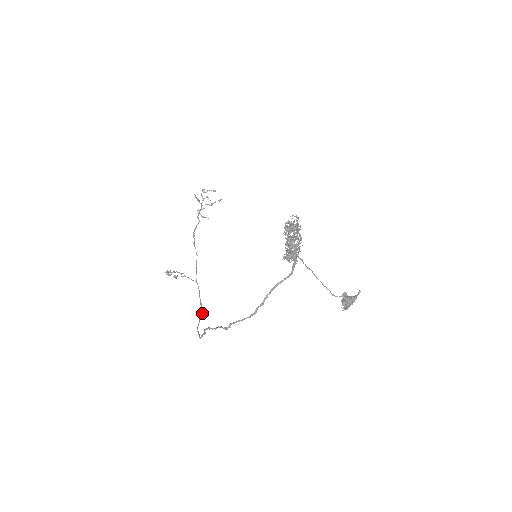
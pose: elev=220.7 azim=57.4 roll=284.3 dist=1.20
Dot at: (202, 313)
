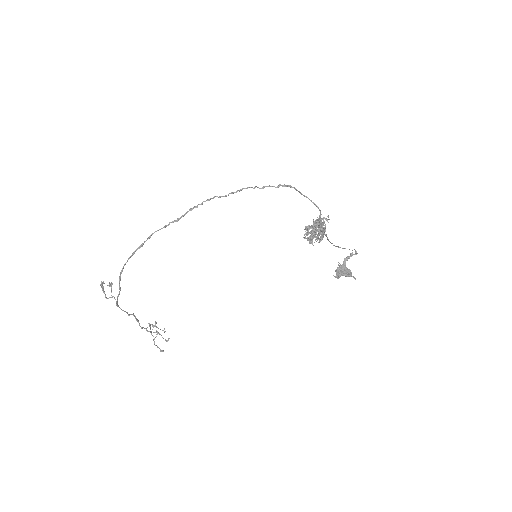
Dot at: (120, 288)
